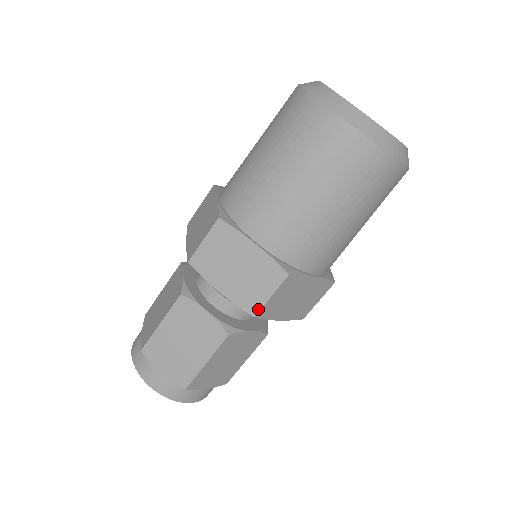
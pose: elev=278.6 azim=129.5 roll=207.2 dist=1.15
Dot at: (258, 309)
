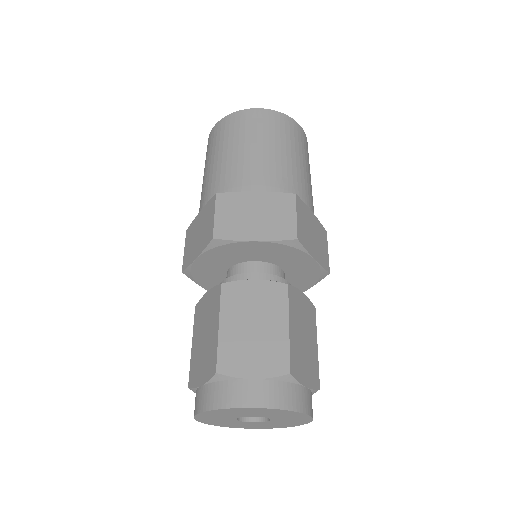
Dot at: (295, 231)
